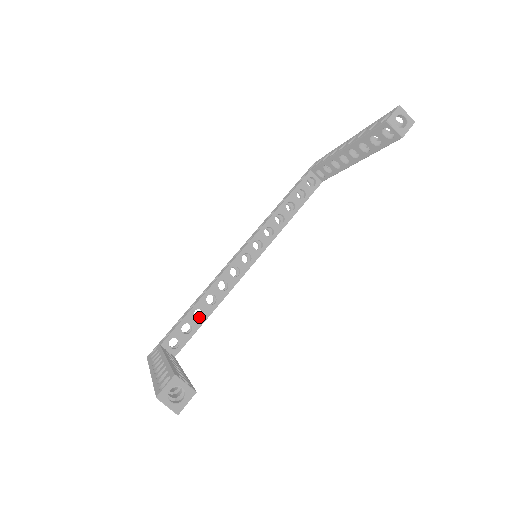
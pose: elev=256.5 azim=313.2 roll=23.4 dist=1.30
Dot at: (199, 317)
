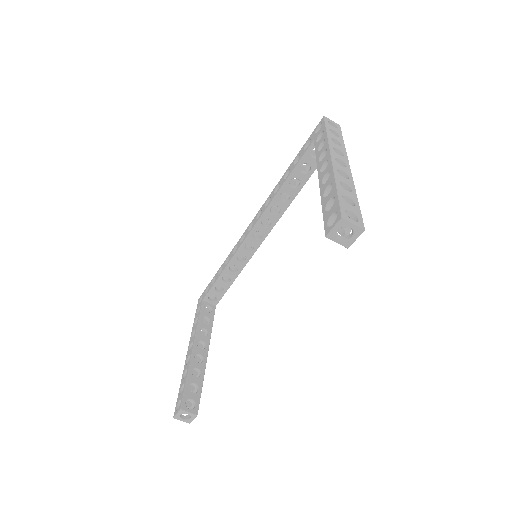
Dot at: occluded
